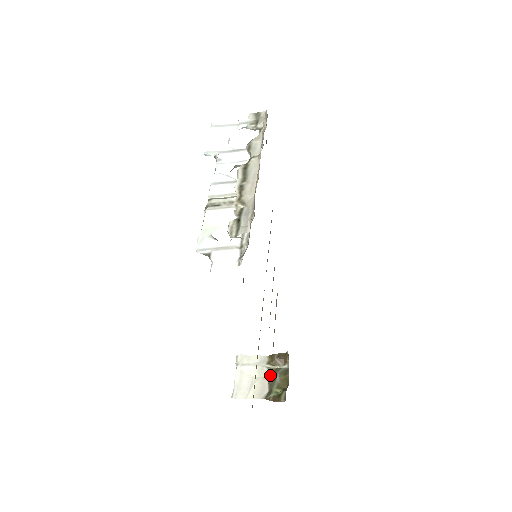
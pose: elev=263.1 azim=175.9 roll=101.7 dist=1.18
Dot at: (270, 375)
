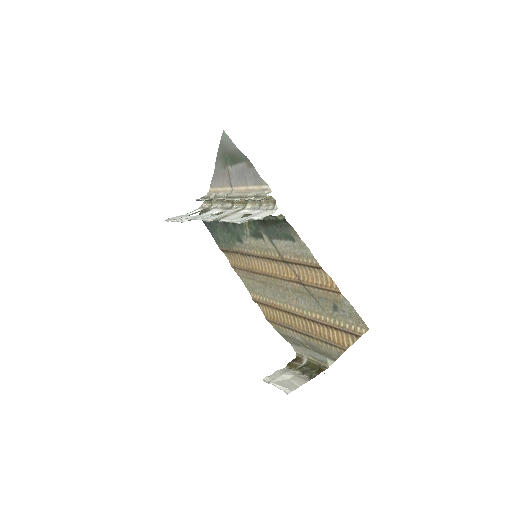
Dot at: (299, 373)
